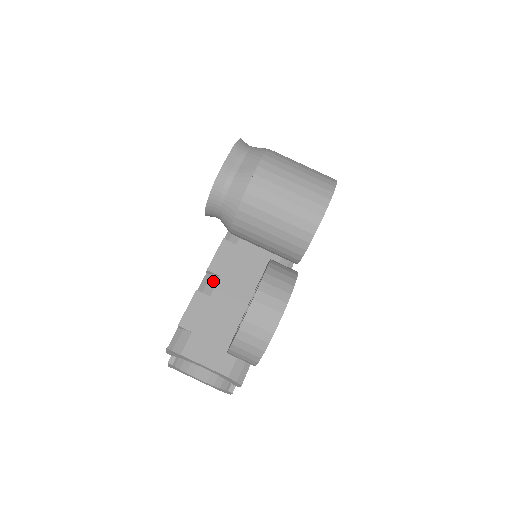
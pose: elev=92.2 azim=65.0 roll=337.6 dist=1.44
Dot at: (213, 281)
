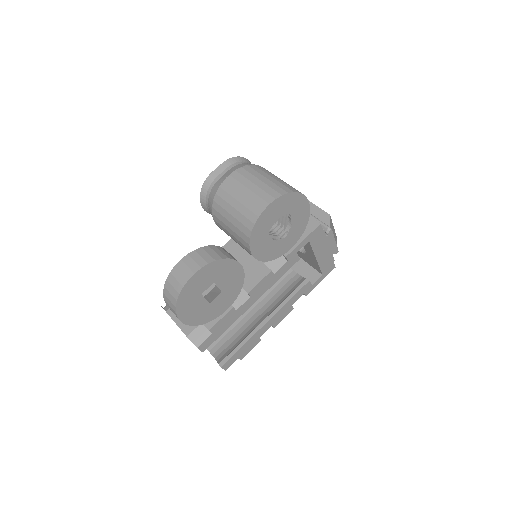
Dot at: occluded
